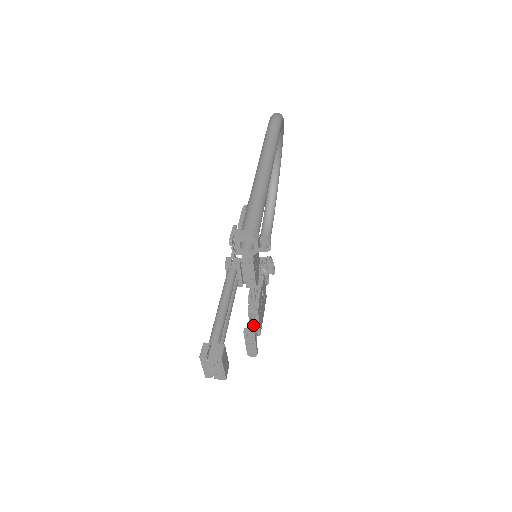
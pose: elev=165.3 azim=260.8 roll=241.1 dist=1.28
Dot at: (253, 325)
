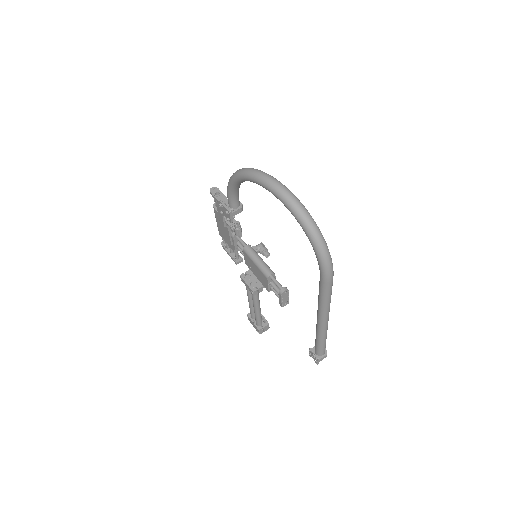
Dot at: occluded
